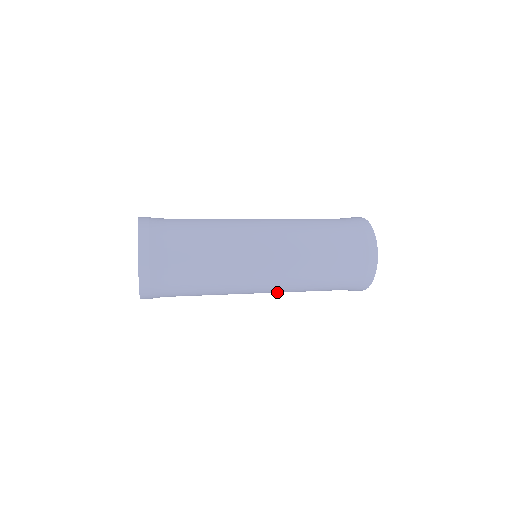
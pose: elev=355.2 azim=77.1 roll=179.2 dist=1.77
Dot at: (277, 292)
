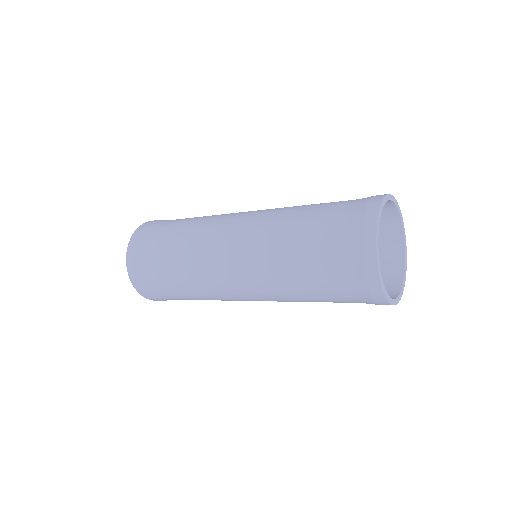
Dot at: occluded
